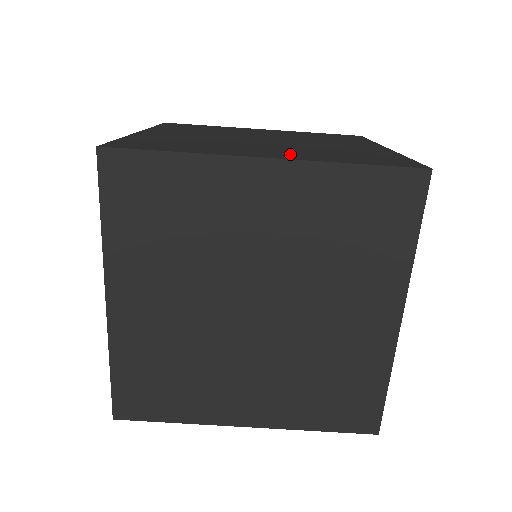
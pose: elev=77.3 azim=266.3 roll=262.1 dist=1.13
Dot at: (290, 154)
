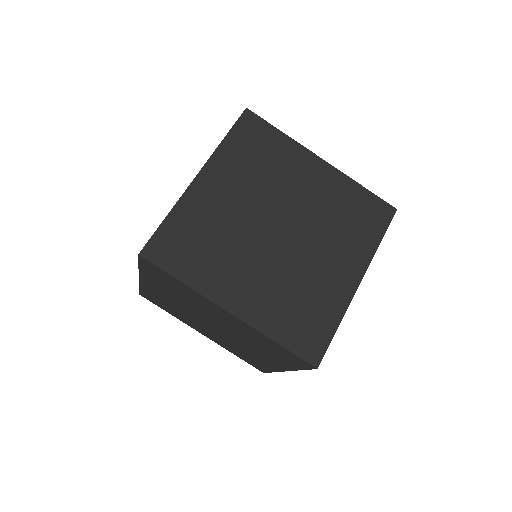
Dot at: (255, 302)
